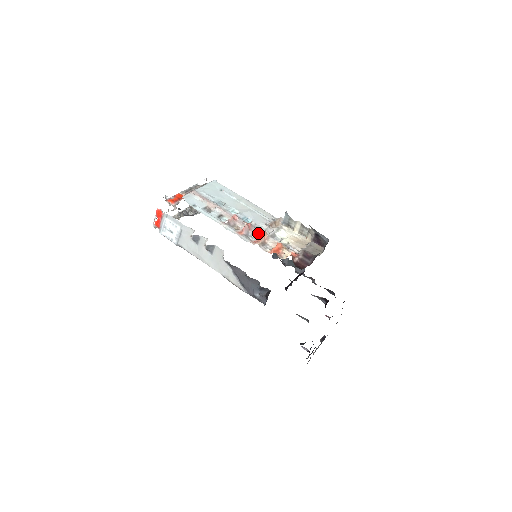
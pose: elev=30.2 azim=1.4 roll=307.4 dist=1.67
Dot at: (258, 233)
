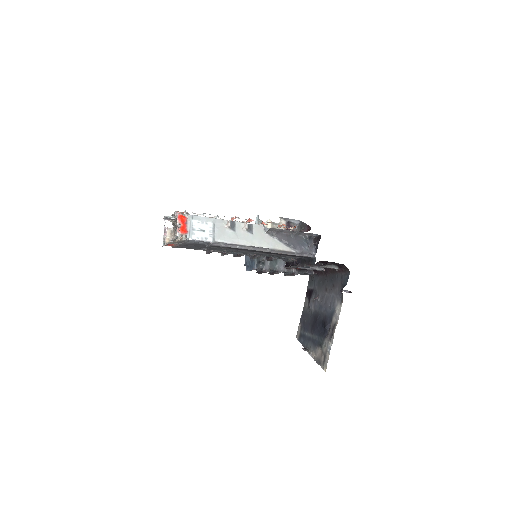
Dot at: occluded
